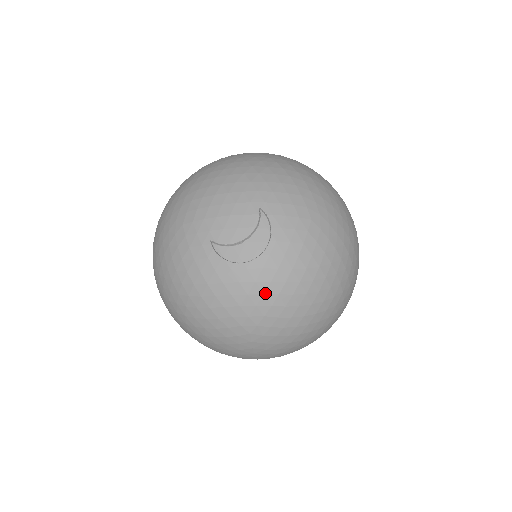
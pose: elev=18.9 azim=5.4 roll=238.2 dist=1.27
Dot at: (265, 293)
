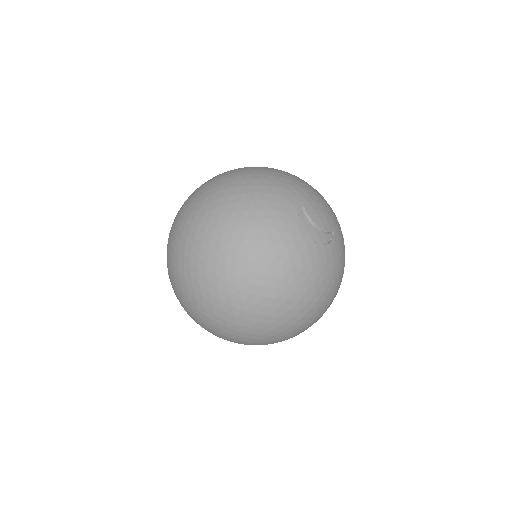
Dot at: (290, 256)
